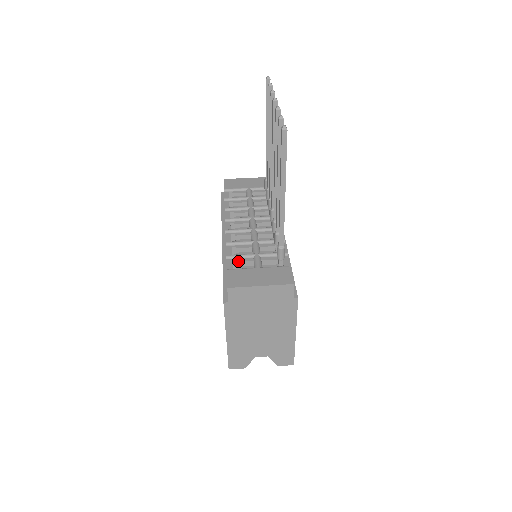
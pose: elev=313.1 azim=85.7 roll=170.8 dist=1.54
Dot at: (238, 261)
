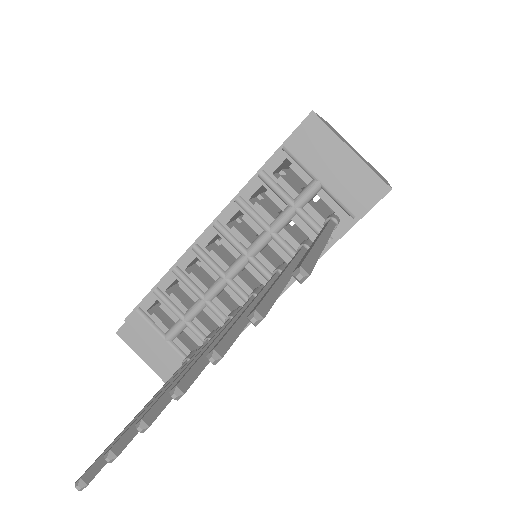
Dot at: (161, 307)
